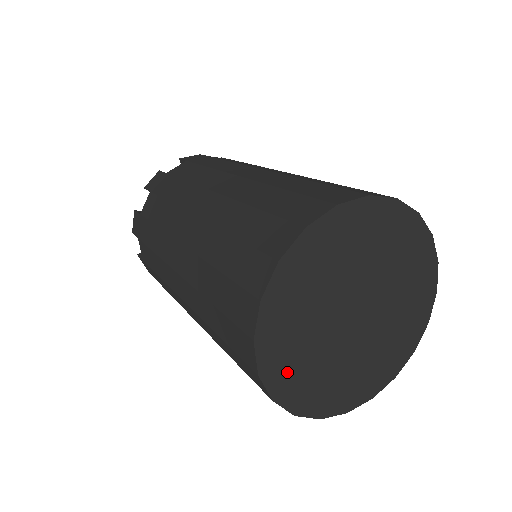
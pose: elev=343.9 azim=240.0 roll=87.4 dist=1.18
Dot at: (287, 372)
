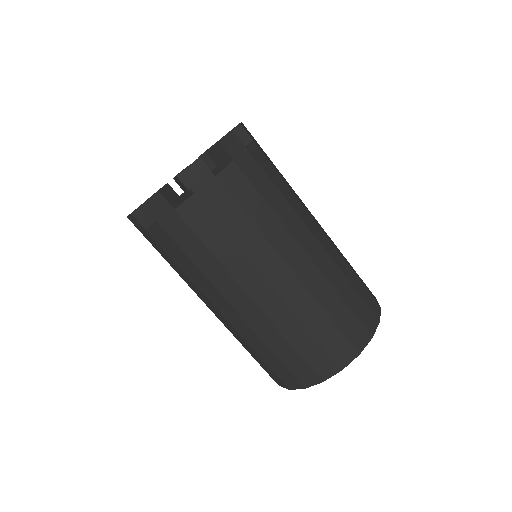
Dot at: occluded
